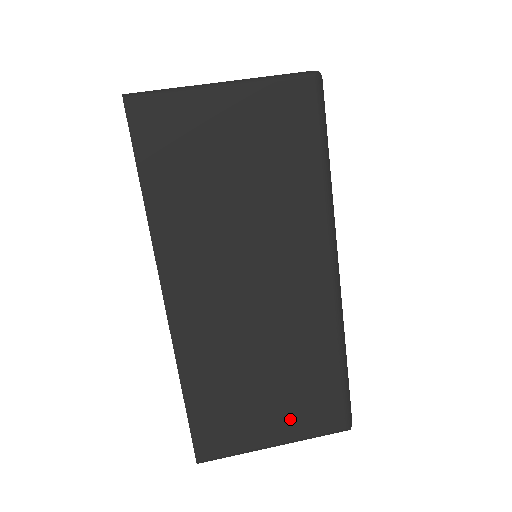
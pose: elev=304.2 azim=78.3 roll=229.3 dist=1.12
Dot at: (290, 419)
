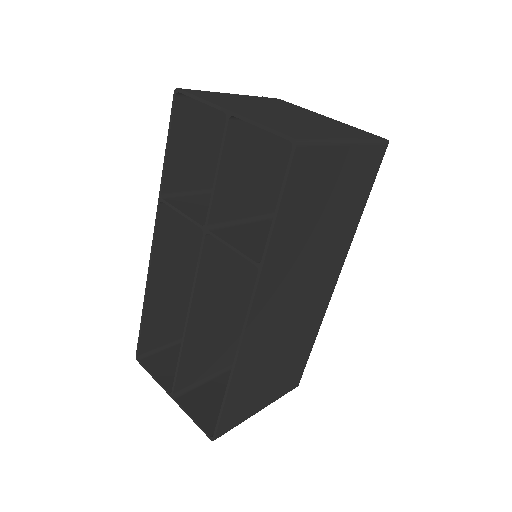
Dot at: (276, 389)
